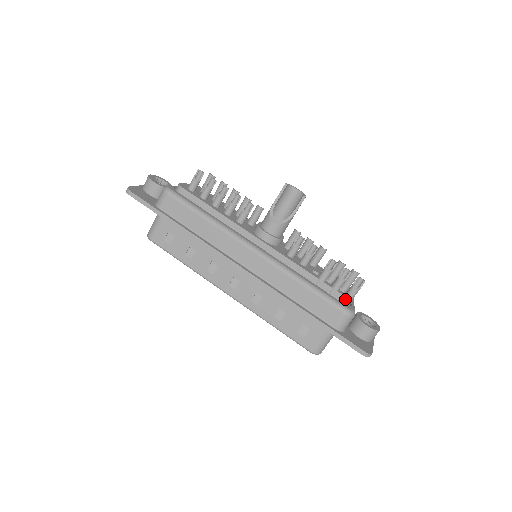
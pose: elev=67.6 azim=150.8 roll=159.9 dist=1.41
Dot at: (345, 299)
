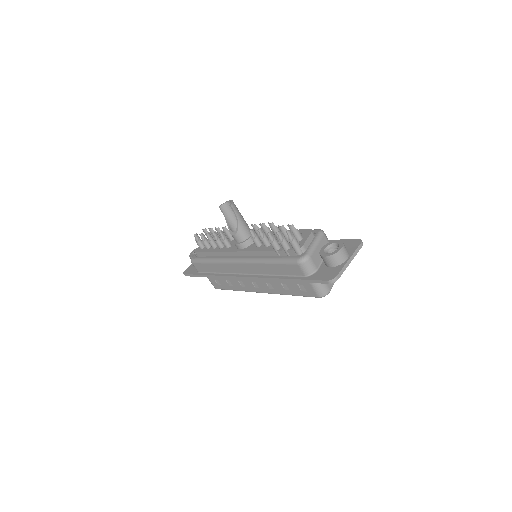
Dot at: (295, 252)
